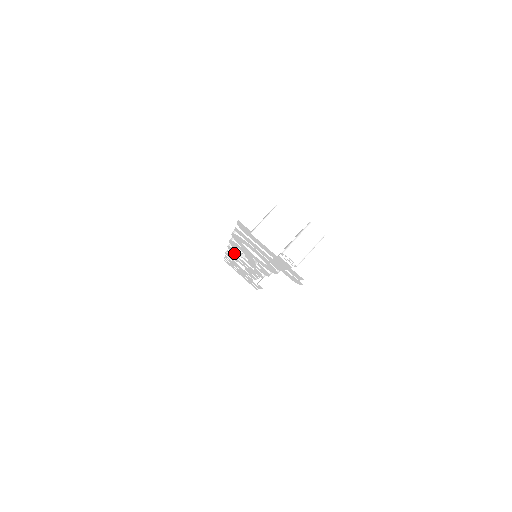
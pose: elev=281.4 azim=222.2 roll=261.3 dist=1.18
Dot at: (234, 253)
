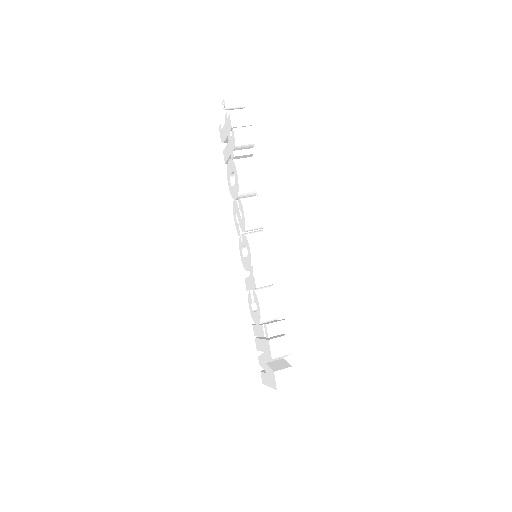
Dot at: (243, 260)
